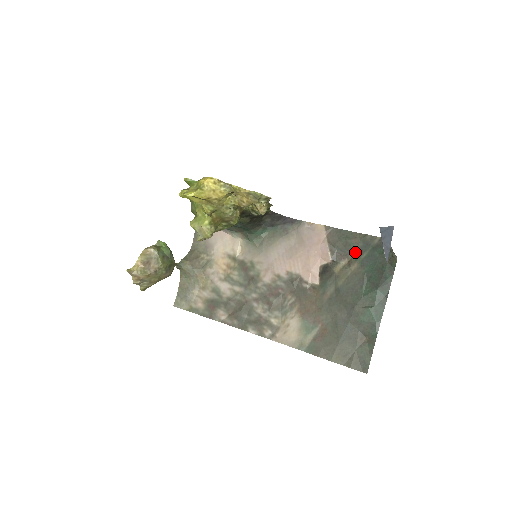
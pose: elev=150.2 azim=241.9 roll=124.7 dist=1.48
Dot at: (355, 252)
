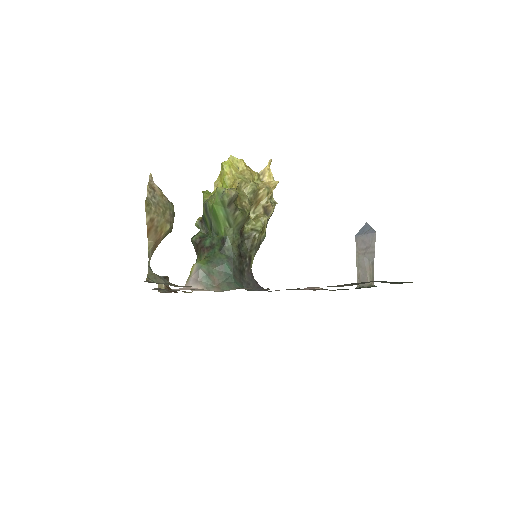
Dot at: occluded
